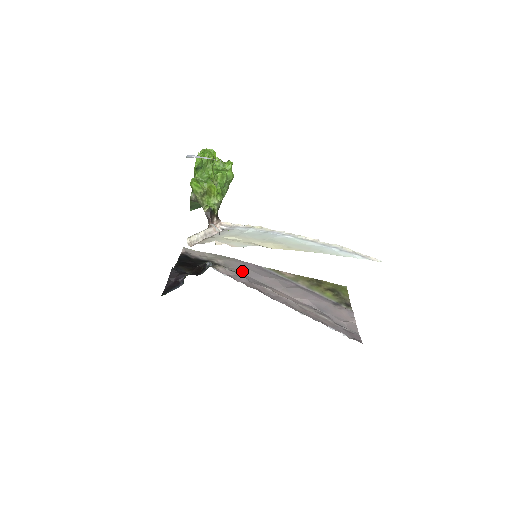
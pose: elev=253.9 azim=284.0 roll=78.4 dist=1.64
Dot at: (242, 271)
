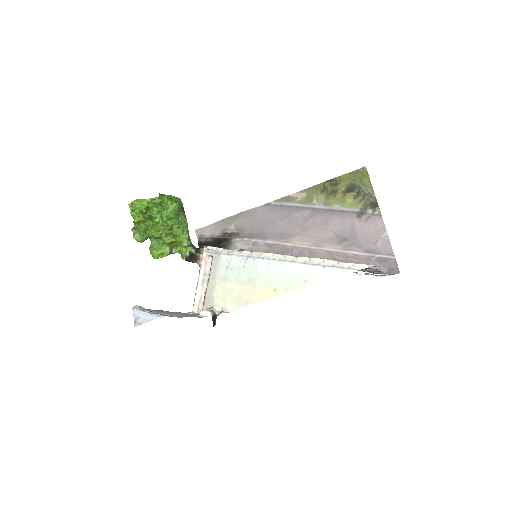
Dot at: (256, 228)
